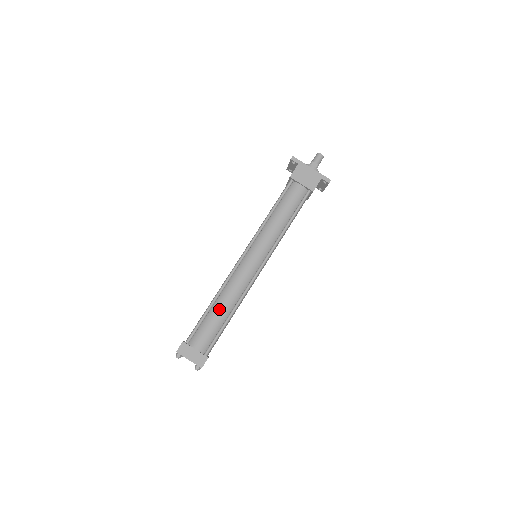
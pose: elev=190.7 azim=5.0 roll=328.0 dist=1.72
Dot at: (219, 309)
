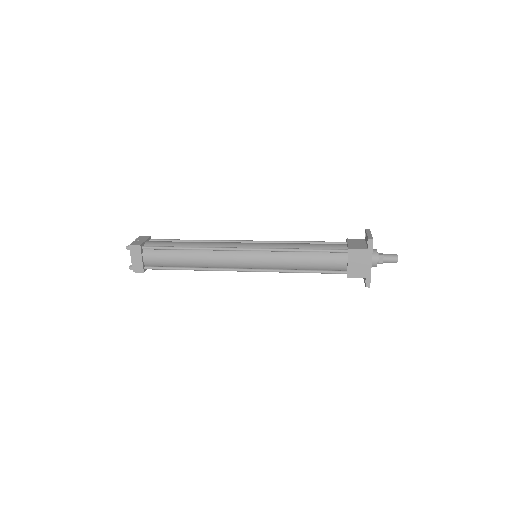
Dot at: (186, 257)
